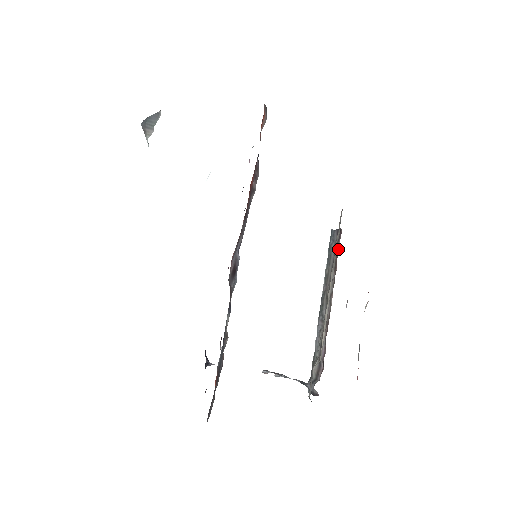
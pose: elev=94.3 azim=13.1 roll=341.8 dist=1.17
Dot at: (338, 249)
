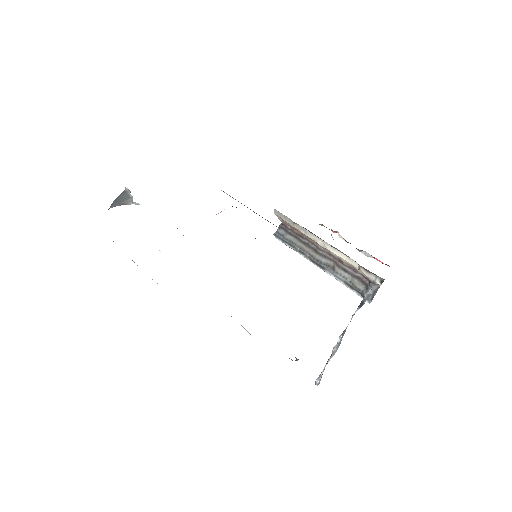
Dot at: (292, 230)
